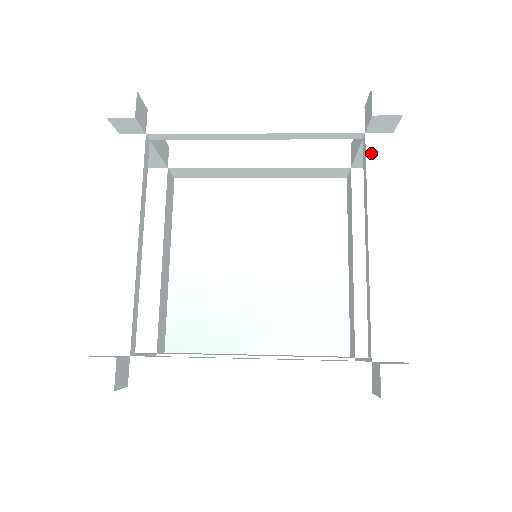
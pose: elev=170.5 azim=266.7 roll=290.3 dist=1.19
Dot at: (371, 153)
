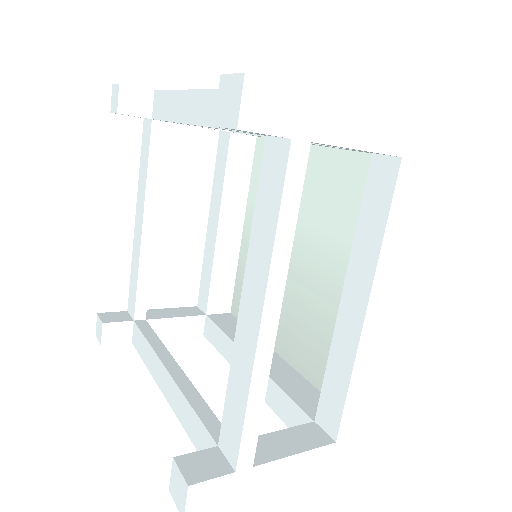
Dot at: (264, 172)
